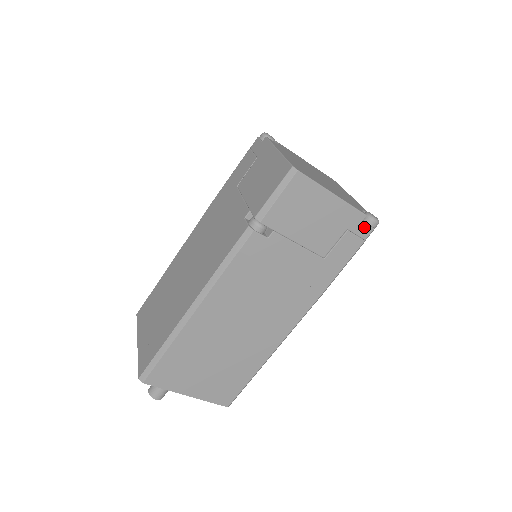
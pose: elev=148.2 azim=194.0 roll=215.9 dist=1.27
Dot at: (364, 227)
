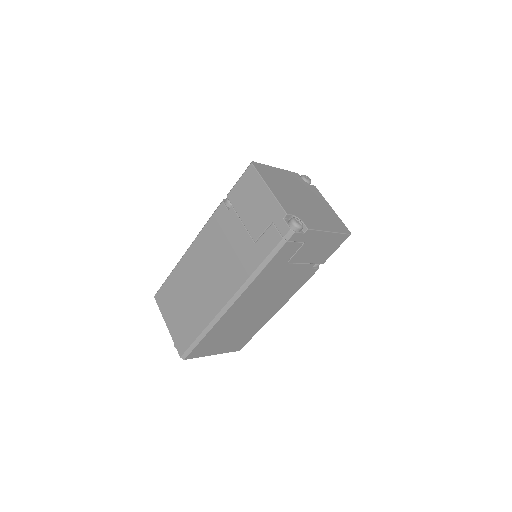
Dot at: (284, 224)
